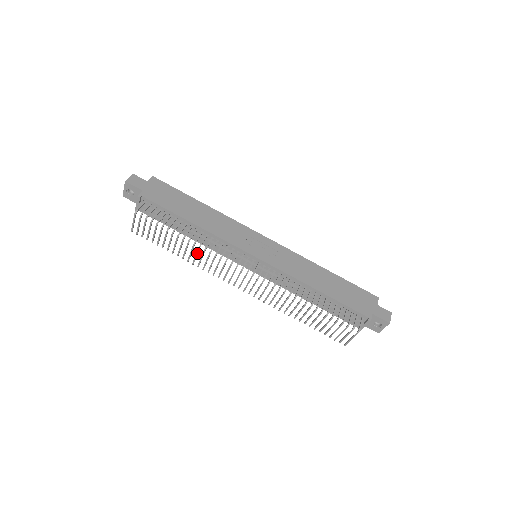
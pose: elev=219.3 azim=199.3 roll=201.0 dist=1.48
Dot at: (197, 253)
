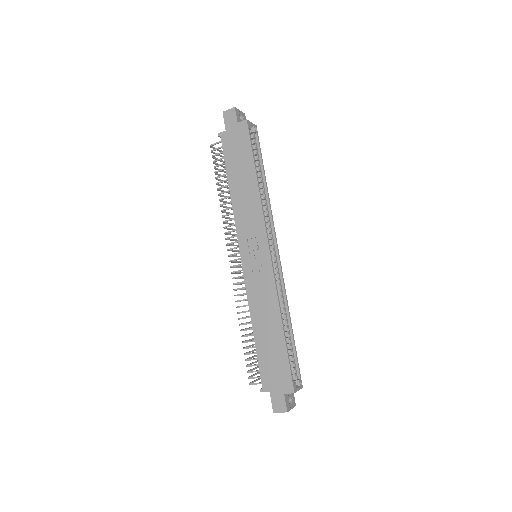
Dot at: (225, 212)
